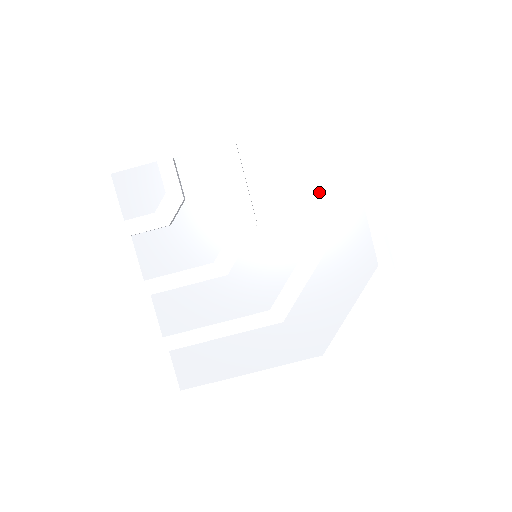
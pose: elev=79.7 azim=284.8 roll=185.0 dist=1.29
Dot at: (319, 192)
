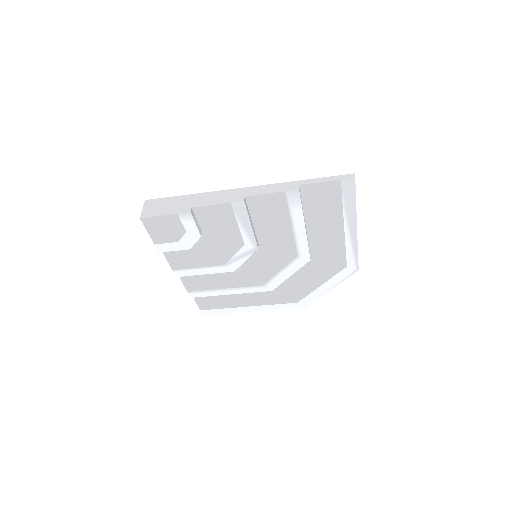
Dot at: (311, 226)
